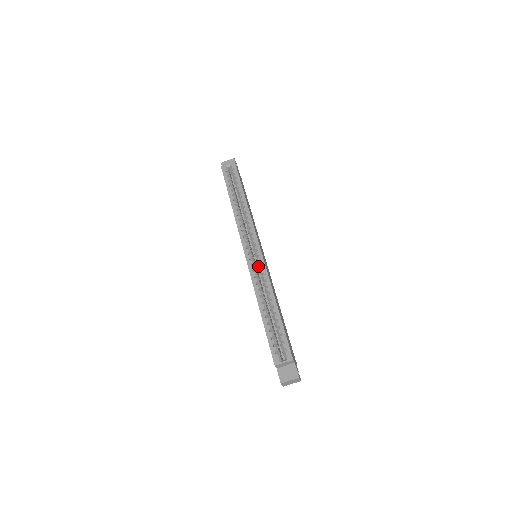
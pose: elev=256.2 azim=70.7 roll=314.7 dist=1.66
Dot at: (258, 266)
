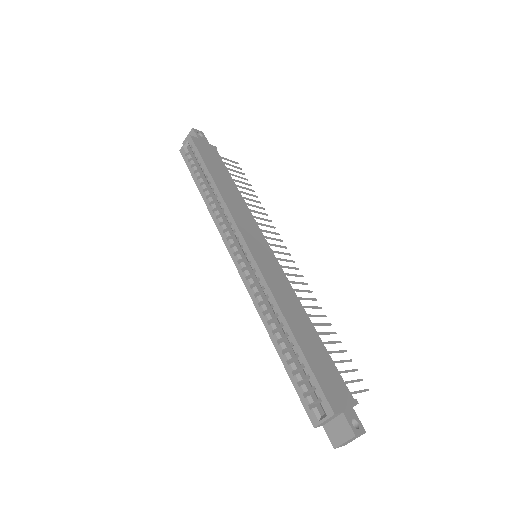
Dot at: occluded
